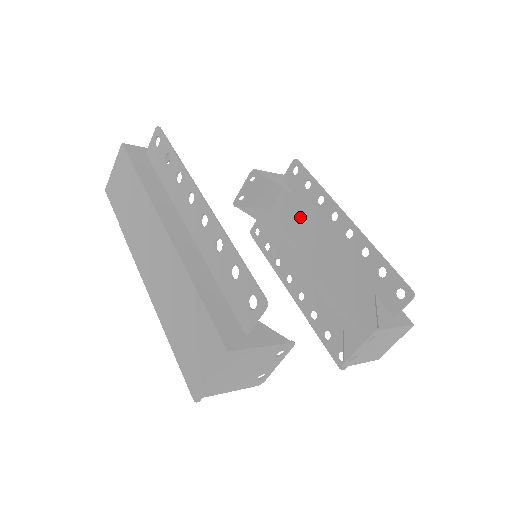
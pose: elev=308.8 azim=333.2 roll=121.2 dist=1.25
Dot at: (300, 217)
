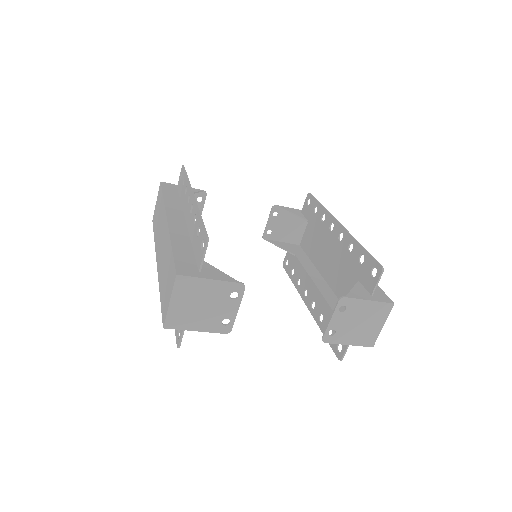
Dot at: (318, 242)
